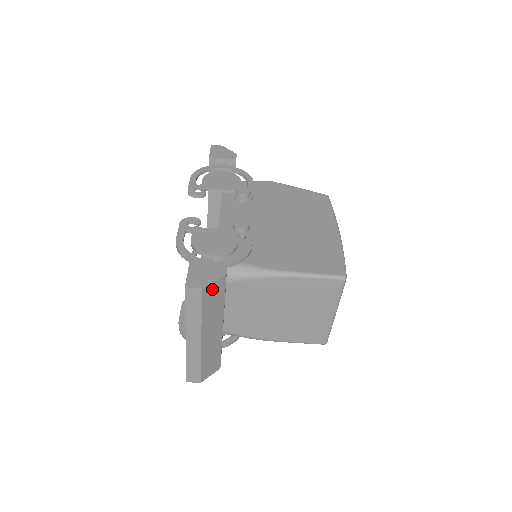
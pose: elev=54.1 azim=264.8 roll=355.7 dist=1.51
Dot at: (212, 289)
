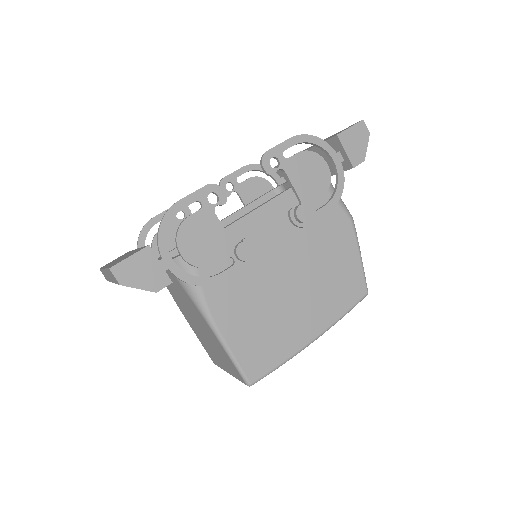
Dot at: occluded
